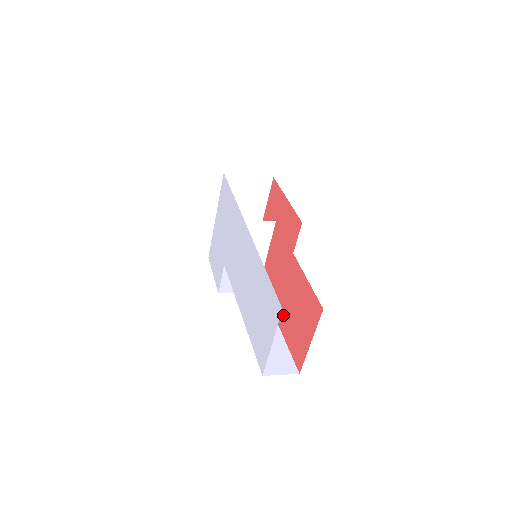
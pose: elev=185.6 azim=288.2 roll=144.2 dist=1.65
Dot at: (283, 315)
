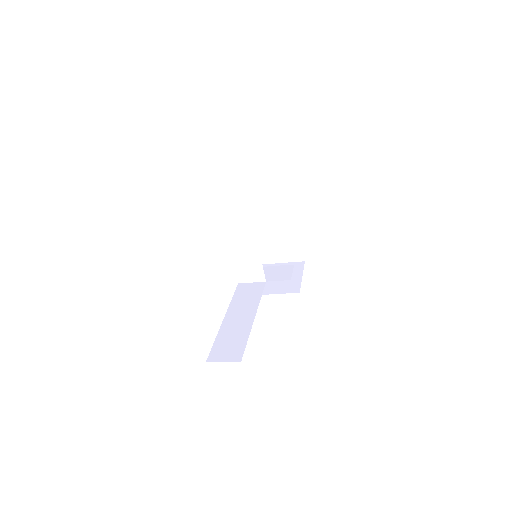
Dot at: occluded
